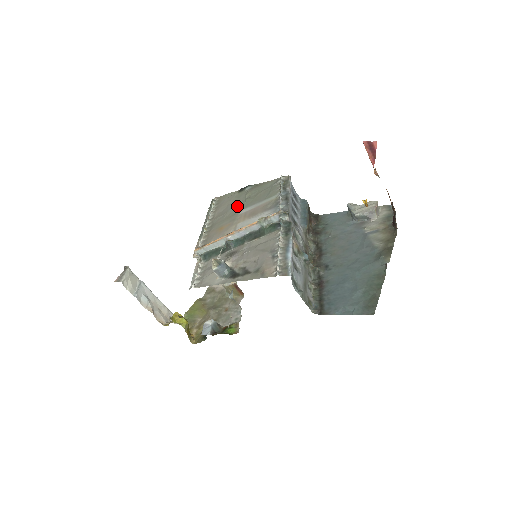
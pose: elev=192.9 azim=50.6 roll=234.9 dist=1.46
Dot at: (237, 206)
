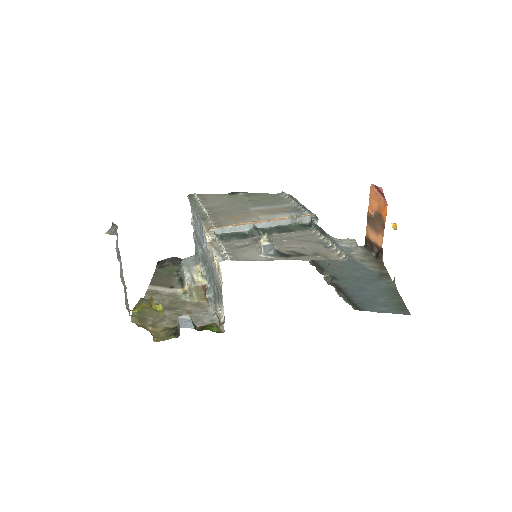
Dot at: (241, 204)
